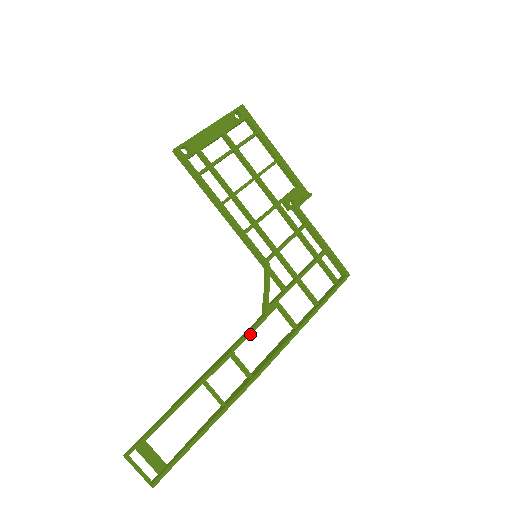
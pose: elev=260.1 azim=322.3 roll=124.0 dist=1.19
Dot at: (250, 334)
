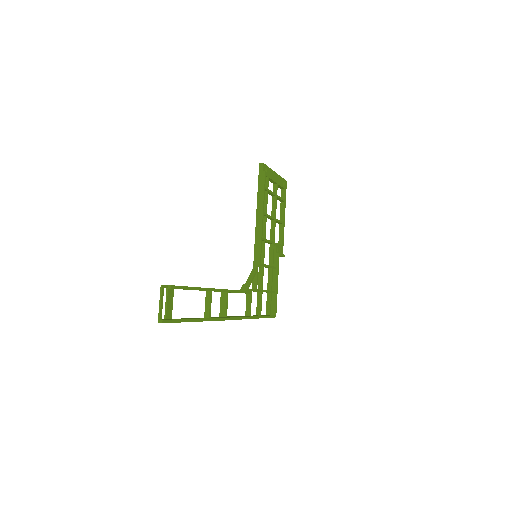
Dot at: (237, 292)
